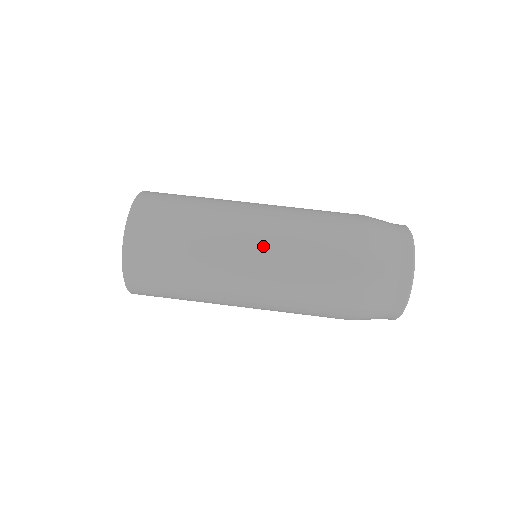
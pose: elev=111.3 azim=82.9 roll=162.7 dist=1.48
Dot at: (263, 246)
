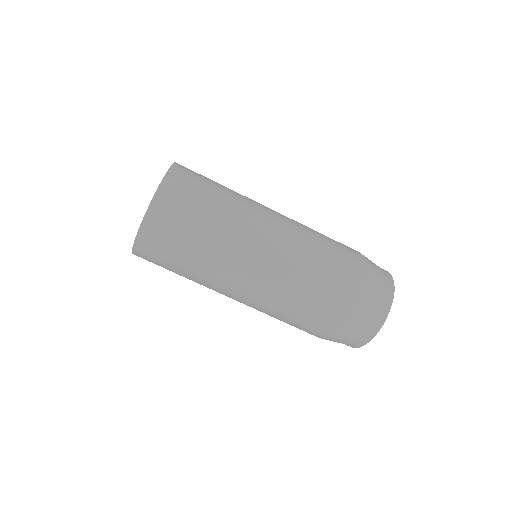
Dot at: (260, 282)
